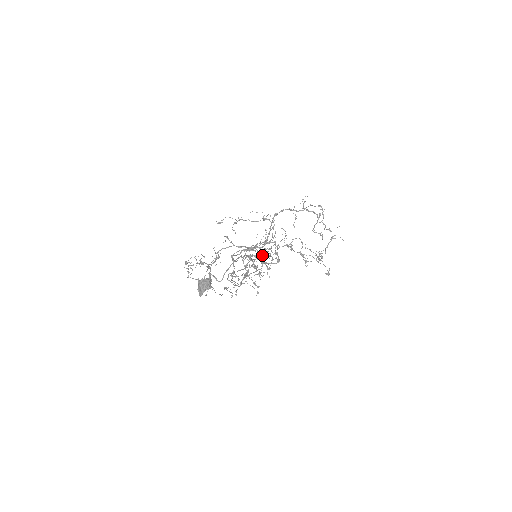
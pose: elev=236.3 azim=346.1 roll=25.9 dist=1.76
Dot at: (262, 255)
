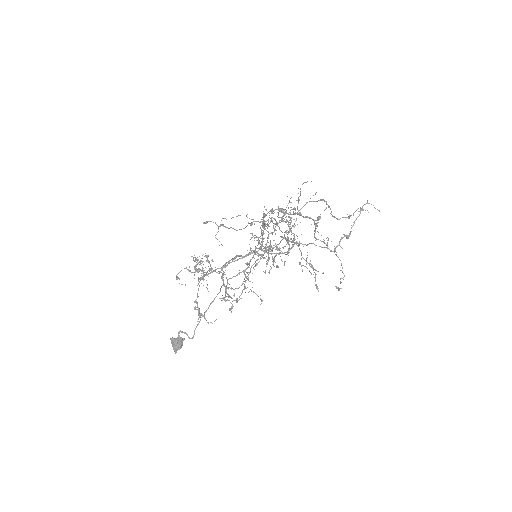
Dot at: (261, 258)
